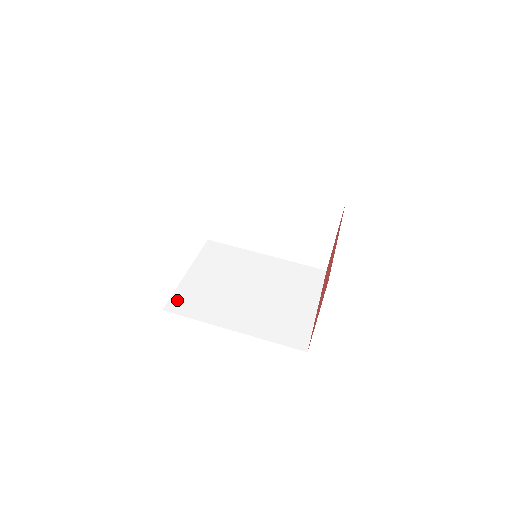
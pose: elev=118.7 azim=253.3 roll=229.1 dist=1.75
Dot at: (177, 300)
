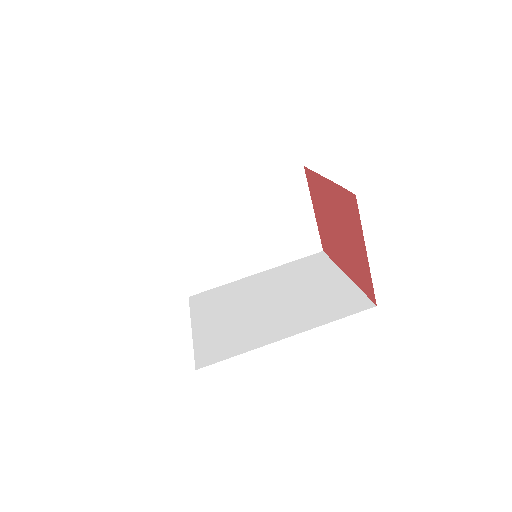
Dot at: (203, 353)
